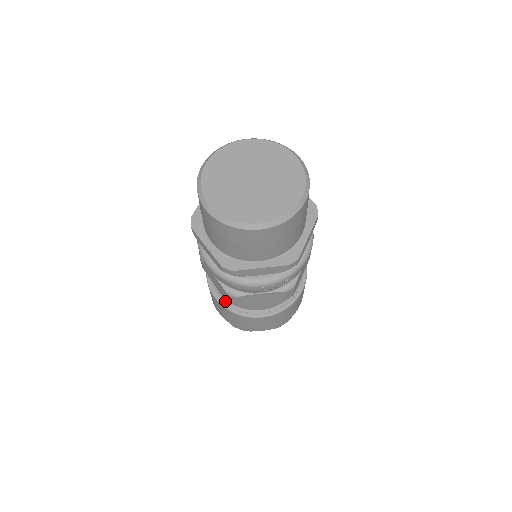
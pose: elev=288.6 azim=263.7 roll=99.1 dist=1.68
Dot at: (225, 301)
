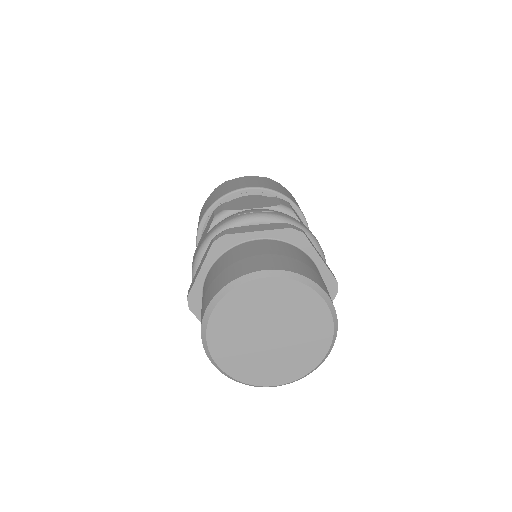
Dot at: occluded
